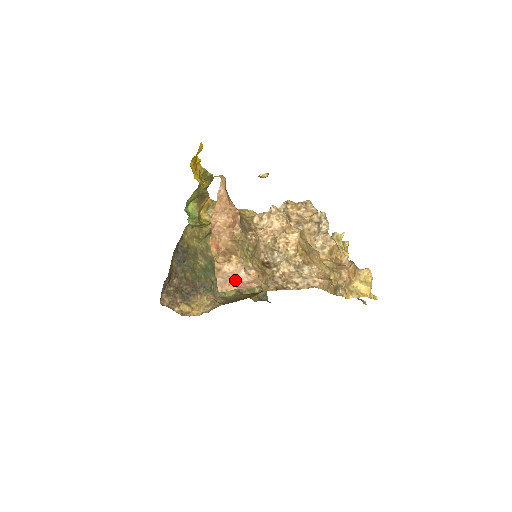
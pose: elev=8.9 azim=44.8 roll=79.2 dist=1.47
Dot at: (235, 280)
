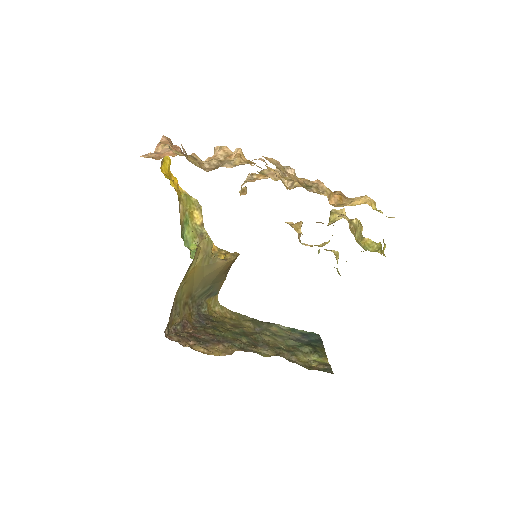
Dot at: occluded
